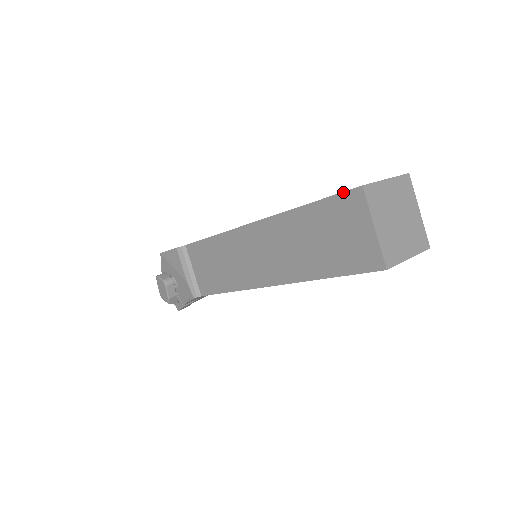
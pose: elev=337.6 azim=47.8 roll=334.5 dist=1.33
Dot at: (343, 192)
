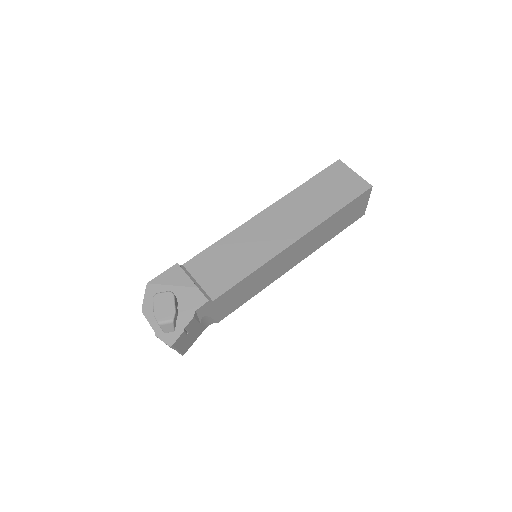
Dot at: (330, 166)
